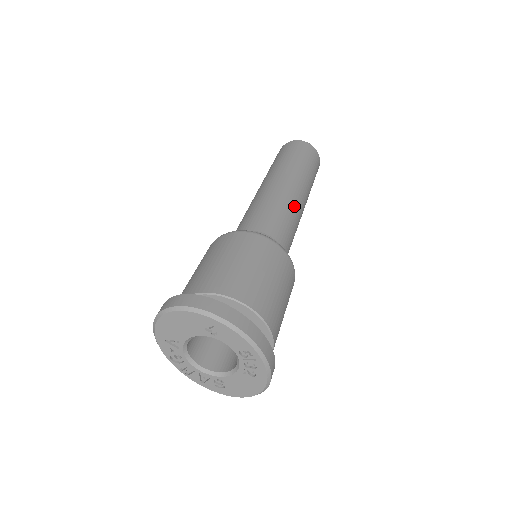
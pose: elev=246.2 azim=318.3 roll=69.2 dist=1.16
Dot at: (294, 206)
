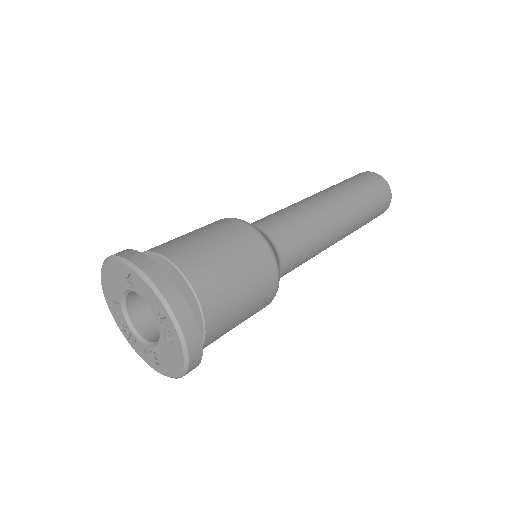
Dot at: (317, 215)
